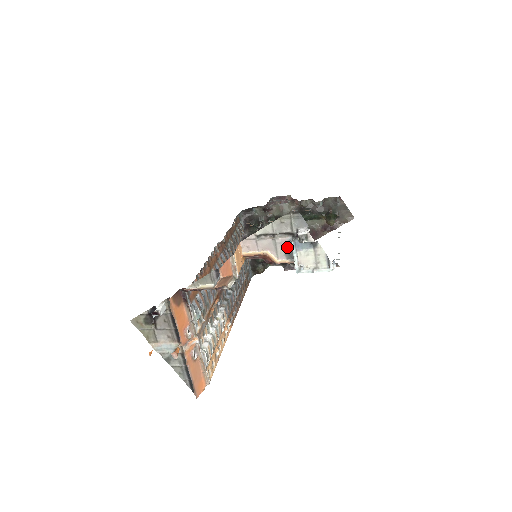
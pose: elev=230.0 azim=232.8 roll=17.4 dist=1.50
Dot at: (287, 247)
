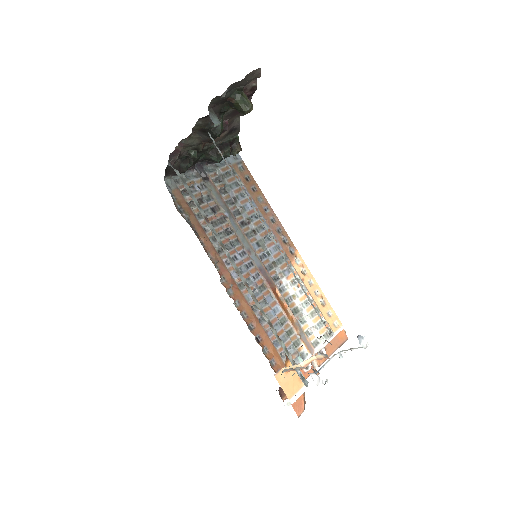
Dot at: occluded
